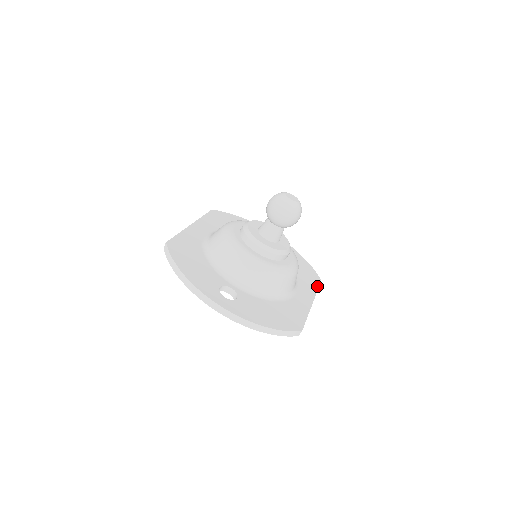
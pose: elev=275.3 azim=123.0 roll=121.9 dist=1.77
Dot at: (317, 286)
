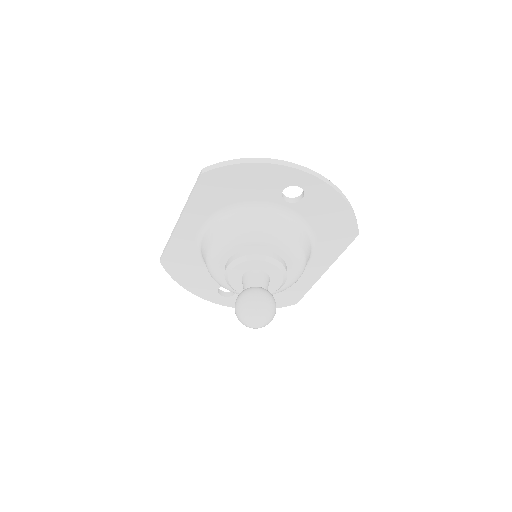
Dot at: (345, 247)
